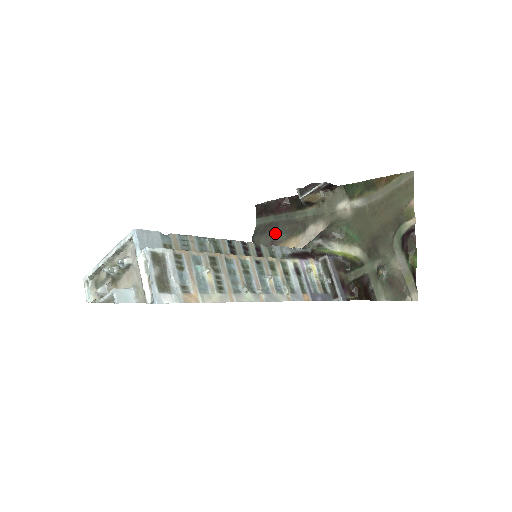
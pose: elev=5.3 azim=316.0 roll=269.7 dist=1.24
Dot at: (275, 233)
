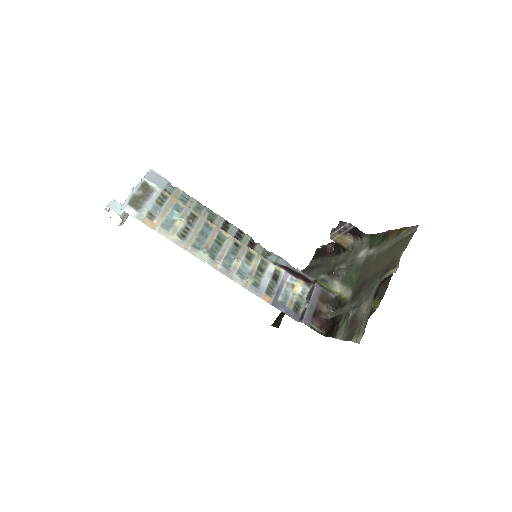
Dot at: (313, 272)
